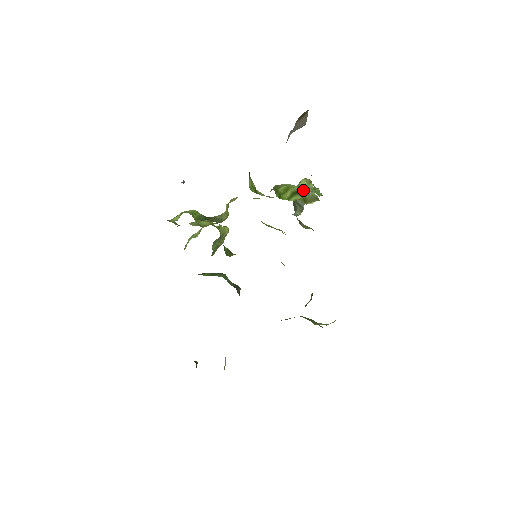
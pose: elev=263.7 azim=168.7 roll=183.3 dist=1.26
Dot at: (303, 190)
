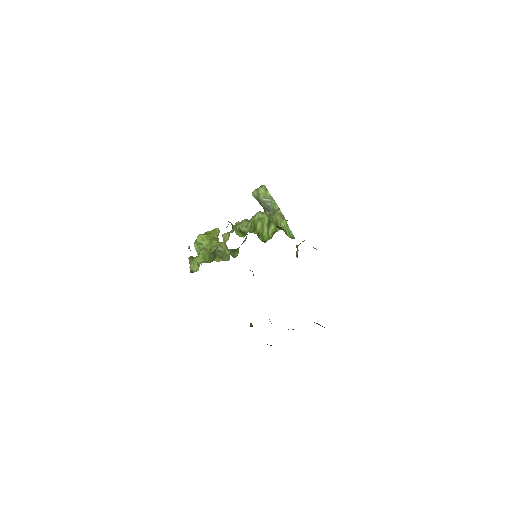
Dot at: (264, 199)
